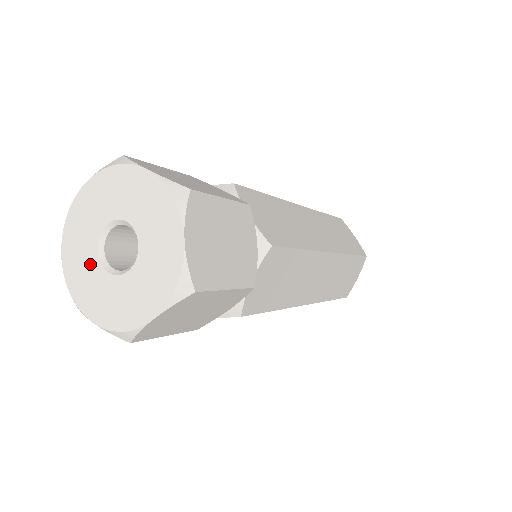
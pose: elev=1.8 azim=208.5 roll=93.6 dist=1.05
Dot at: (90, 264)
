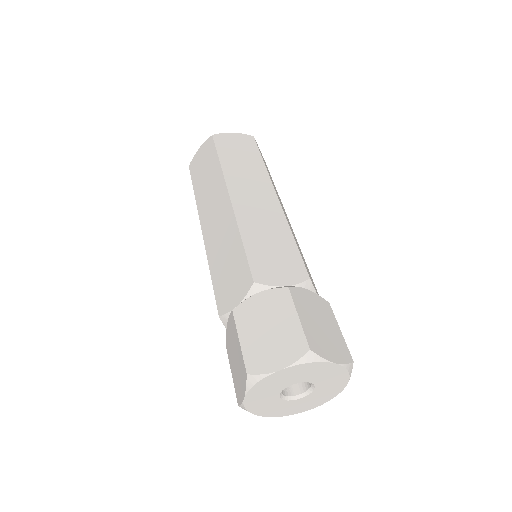
Dot at: (271, 399)
